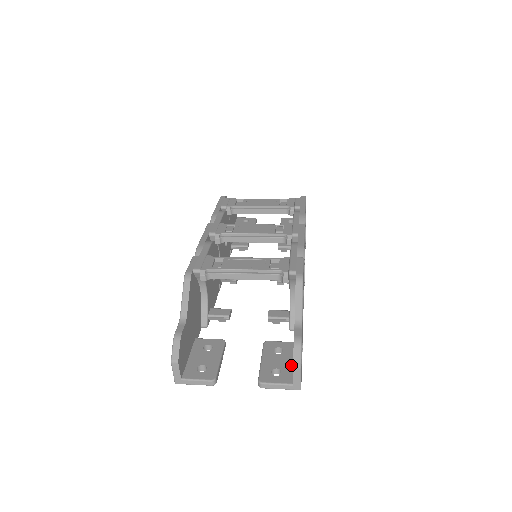
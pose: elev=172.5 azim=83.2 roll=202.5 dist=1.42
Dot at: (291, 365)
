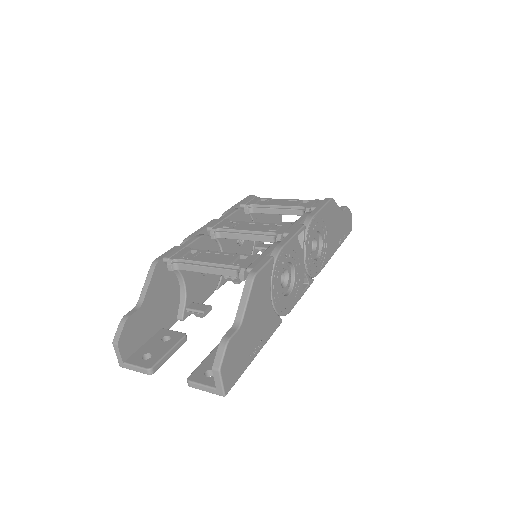
Dot at: occluded
